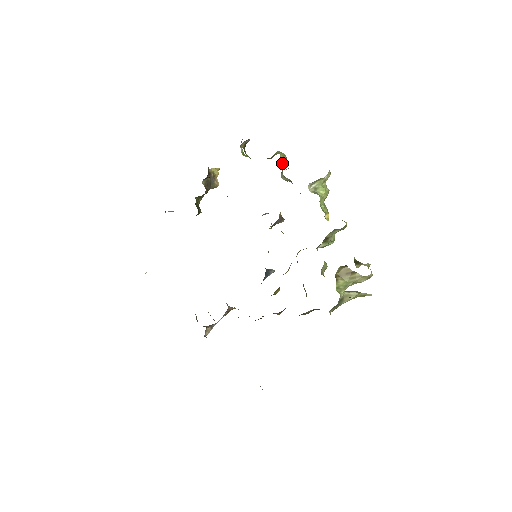
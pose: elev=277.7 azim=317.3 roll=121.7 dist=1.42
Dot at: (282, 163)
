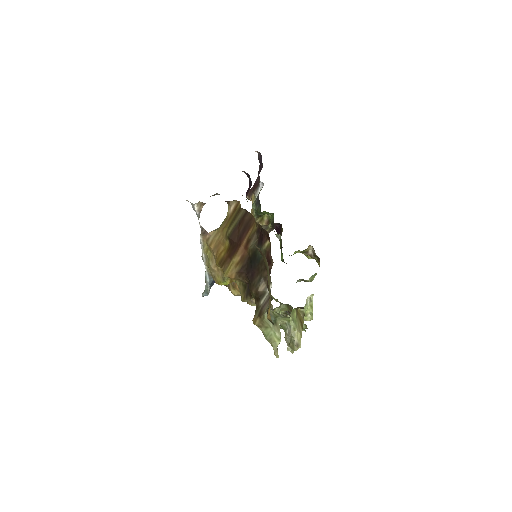
Dot at: (315, 274)
